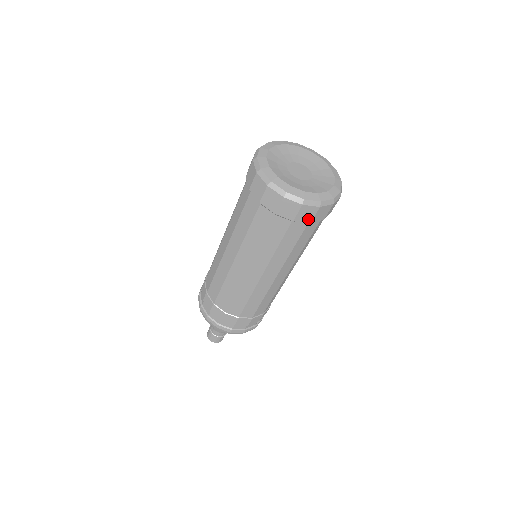
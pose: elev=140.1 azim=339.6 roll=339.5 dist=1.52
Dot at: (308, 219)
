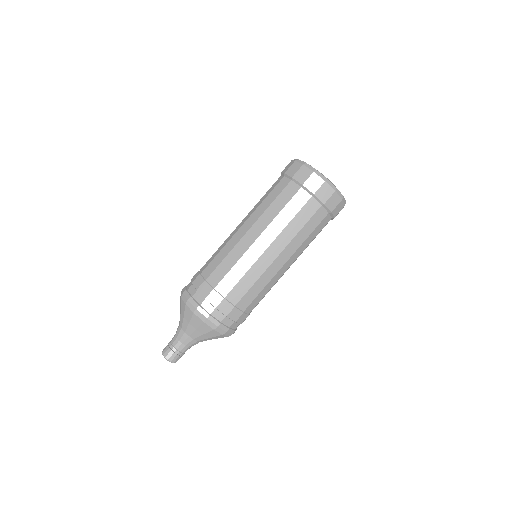
Dot at: (336, 214)
